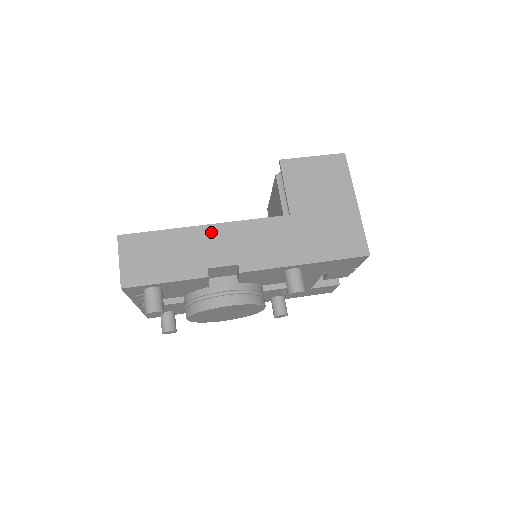
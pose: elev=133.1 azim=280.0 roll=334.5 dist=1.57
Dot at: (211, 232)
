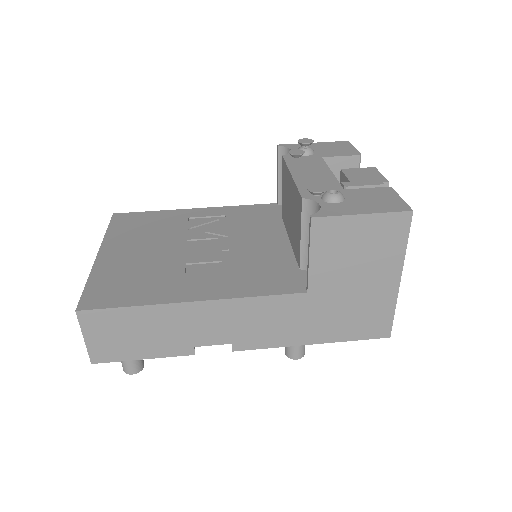
Dot at: (200, 310)
